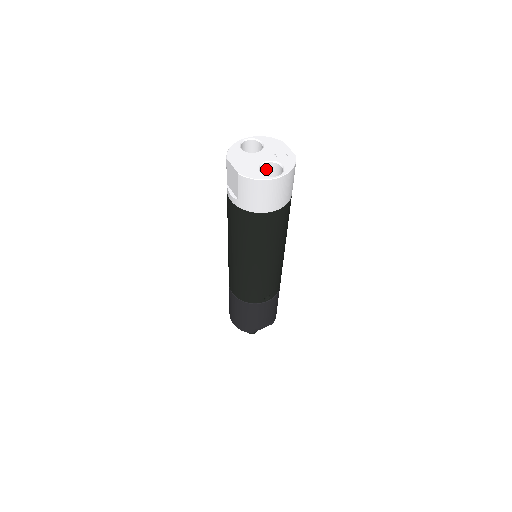
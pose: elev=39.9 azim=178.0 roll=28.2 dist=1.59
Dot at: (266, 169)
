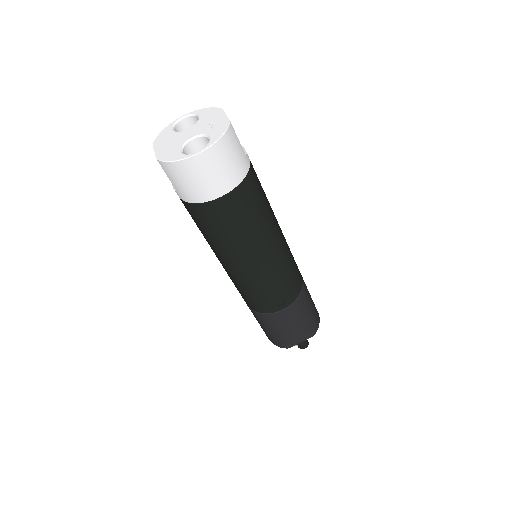
Dot at: (198, 147)
